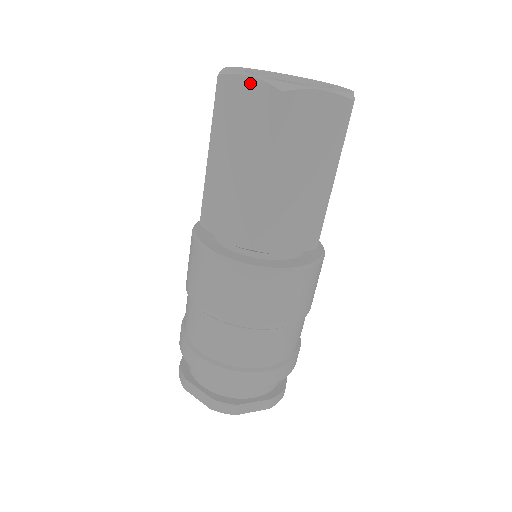
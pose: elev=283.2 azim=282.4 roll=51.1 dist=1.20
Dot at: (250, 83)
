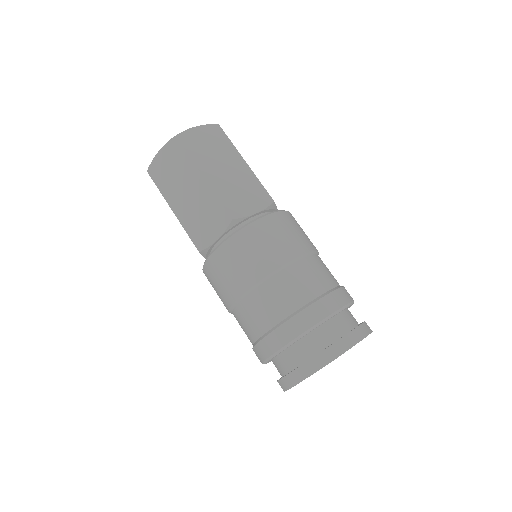
Dot at: (161, 153)
